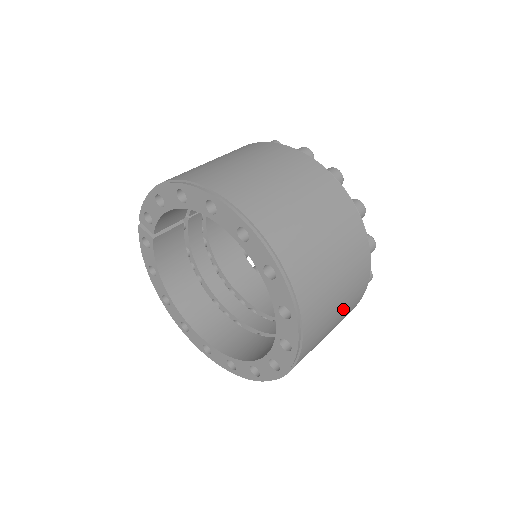
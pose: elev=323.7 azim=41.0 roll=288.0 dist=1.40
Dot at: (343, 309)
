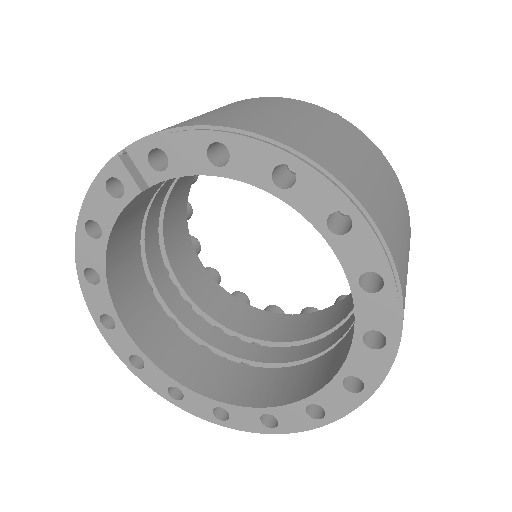
Dot at: occluded
